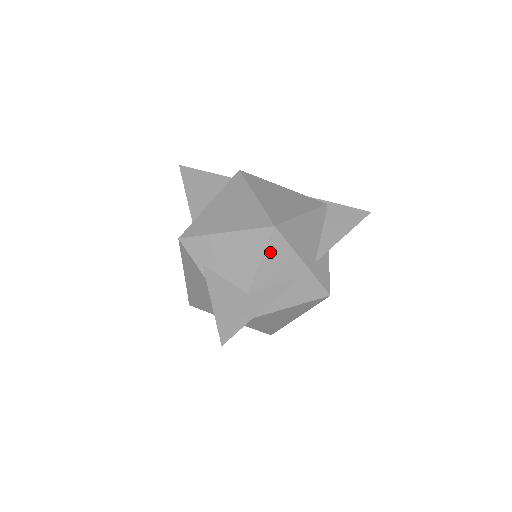
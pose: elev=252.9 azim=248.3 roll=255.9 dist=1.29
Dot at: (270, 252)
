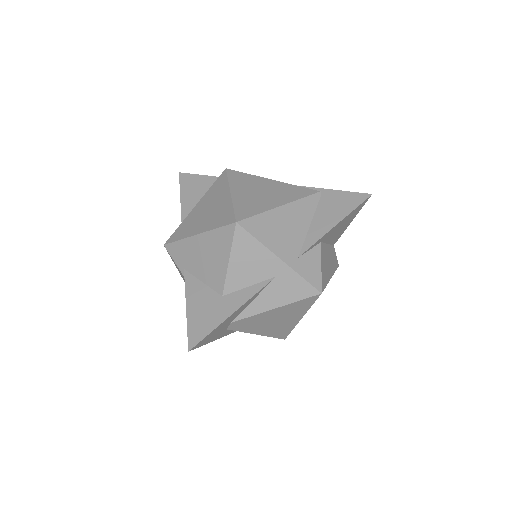
Dot at: (237, 250)
